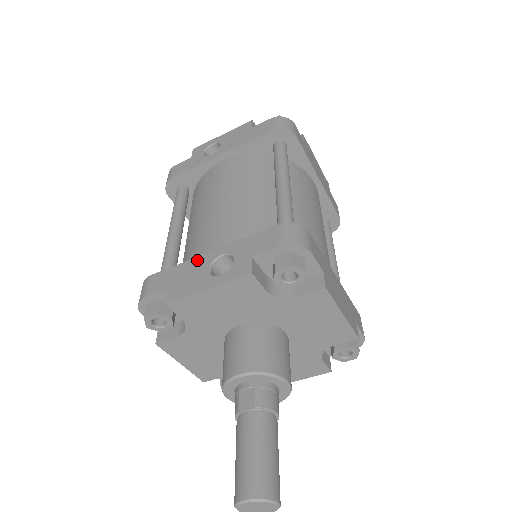
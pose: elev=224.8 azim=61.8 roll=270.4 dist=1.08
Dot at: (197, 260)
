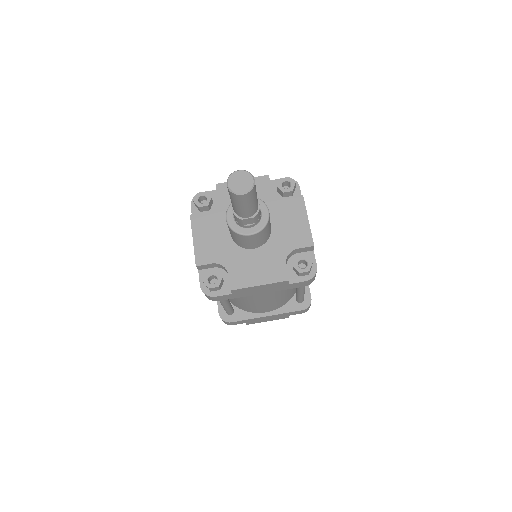
Dot at: occluded
